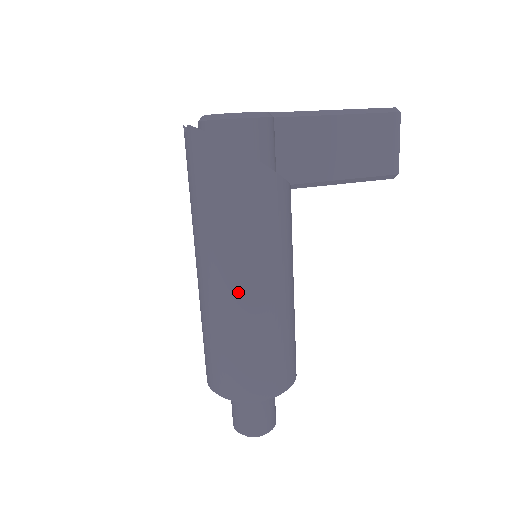
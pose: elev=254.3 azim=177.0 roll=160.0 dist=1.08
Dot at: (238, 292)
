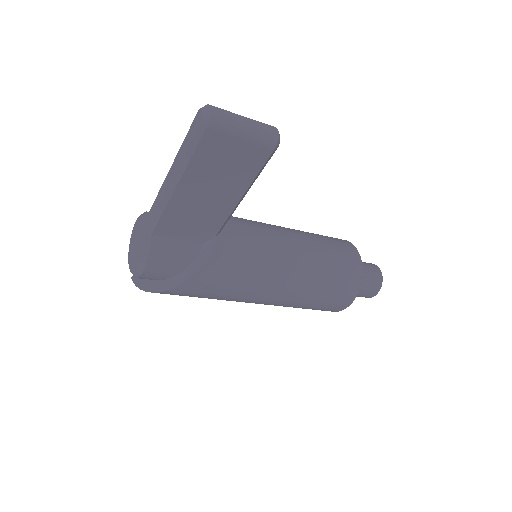
Dot at: occluded
